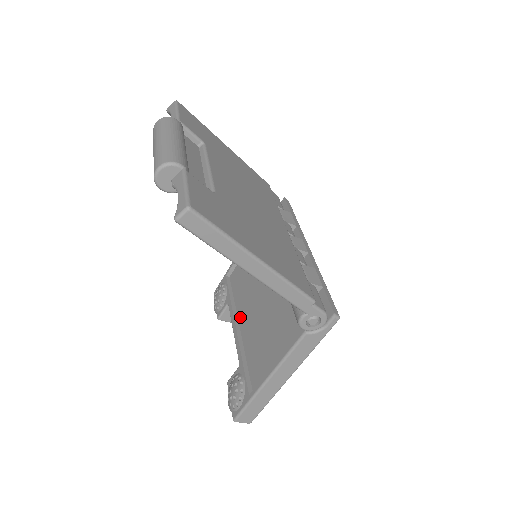
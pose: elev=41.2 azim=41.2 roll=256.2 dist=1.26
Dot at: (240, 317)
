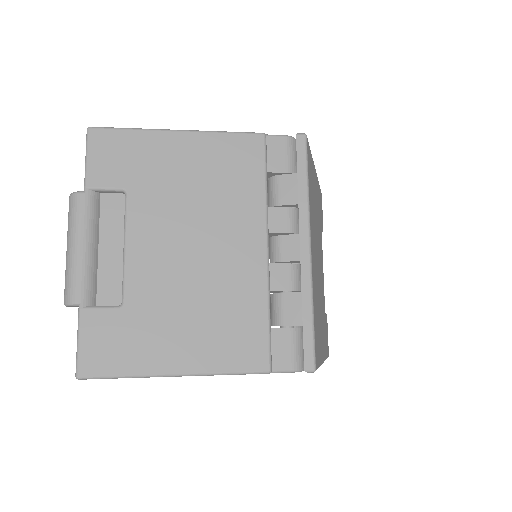
Dot at: occluded
